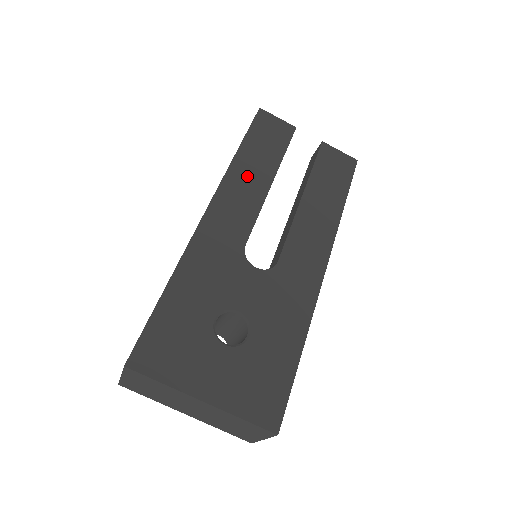
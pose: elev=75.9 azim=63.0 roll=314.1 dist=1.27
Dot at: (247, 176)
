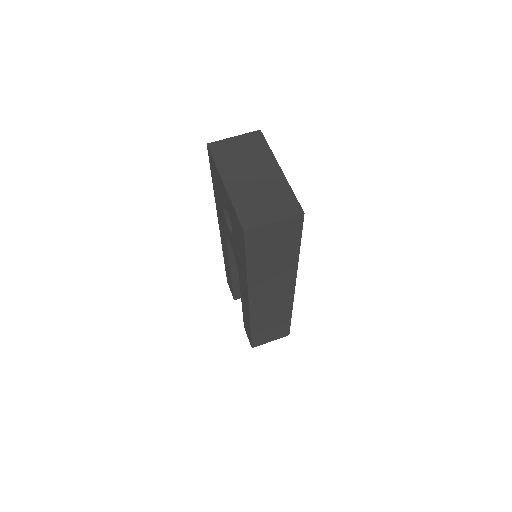
Dot at: occluded
